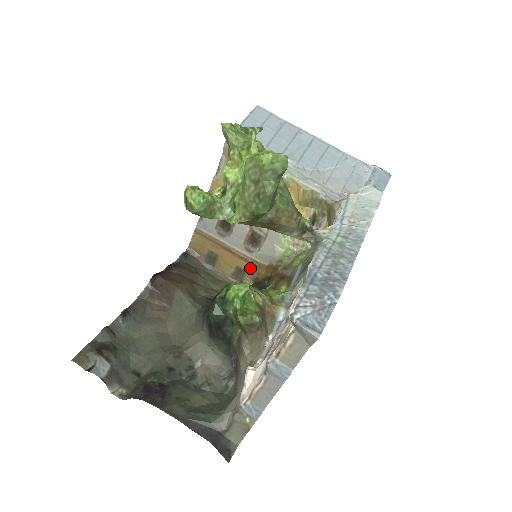
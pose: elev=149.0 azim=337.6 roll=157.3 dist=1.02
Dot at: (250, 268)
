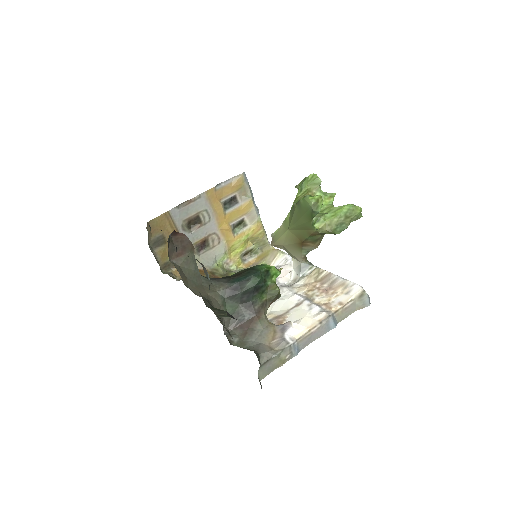
Dot at: occluded
